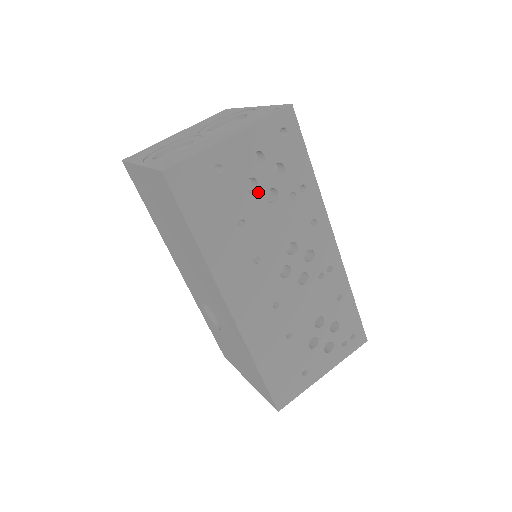
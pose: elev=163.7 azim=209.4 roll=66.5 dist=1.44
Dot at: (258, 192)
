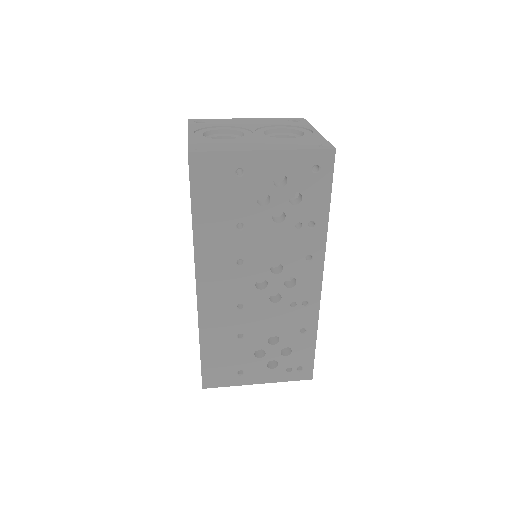
Dot at: (267, 208)
